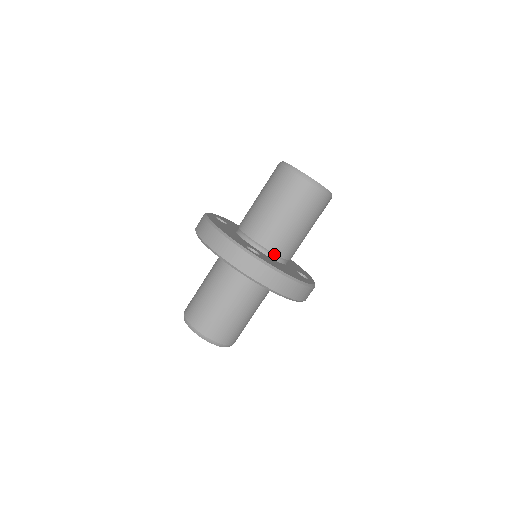
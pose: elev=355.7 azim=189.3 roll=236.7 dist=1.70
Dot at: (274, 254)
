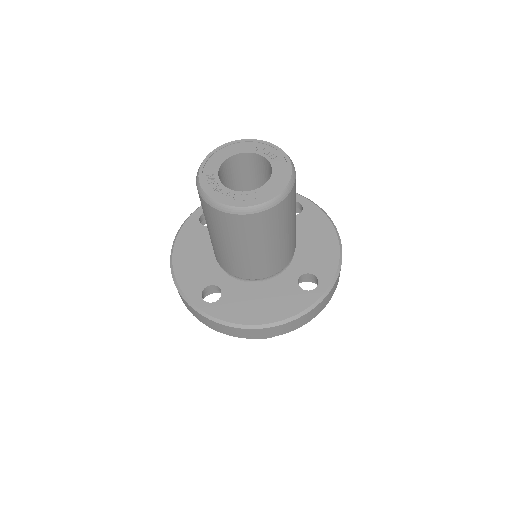
Dot at: occluded
